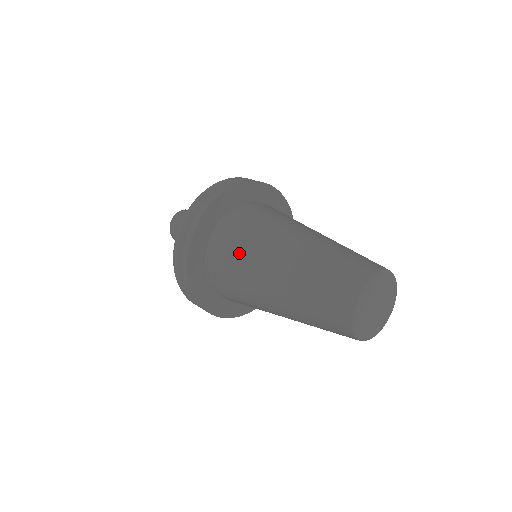
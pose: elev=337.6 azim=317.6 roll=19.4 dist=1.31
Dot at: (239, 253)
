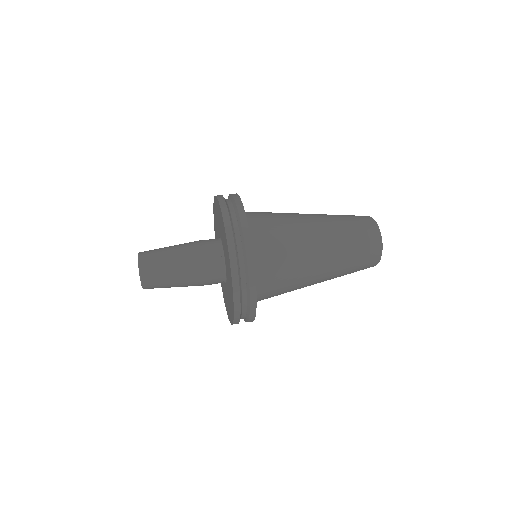
Dot at: (286, 260)
